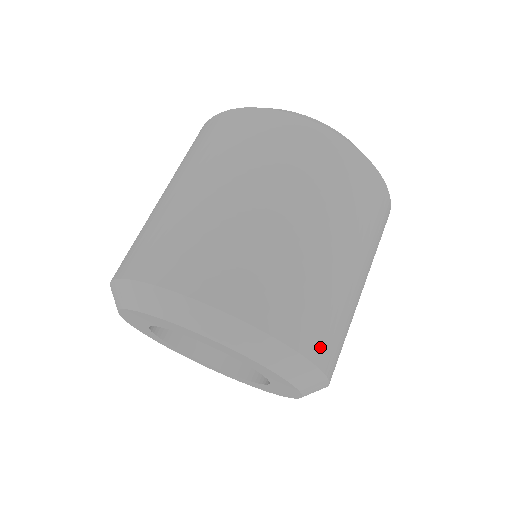
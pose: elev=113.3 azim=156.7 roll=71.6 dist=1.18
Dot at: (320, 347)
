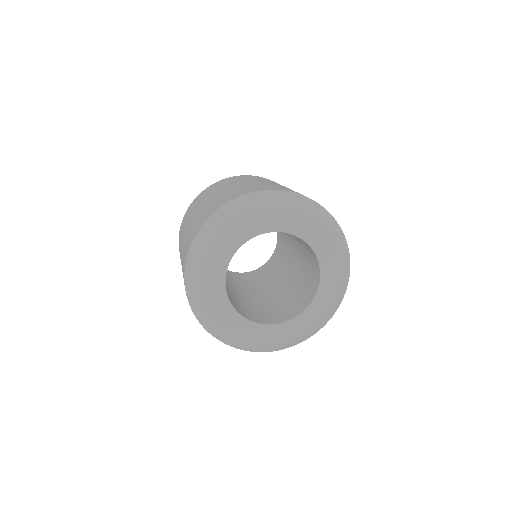
Dot at: occluded
